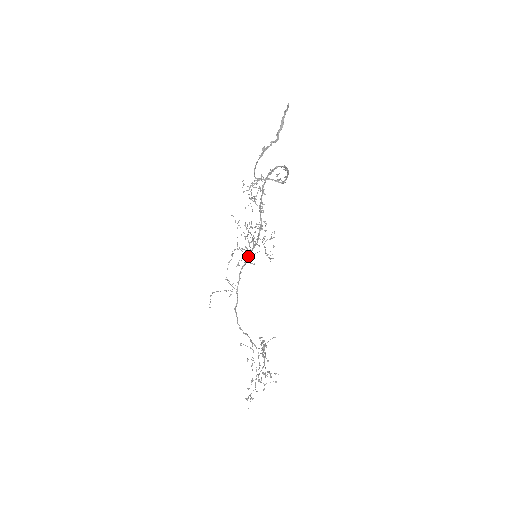
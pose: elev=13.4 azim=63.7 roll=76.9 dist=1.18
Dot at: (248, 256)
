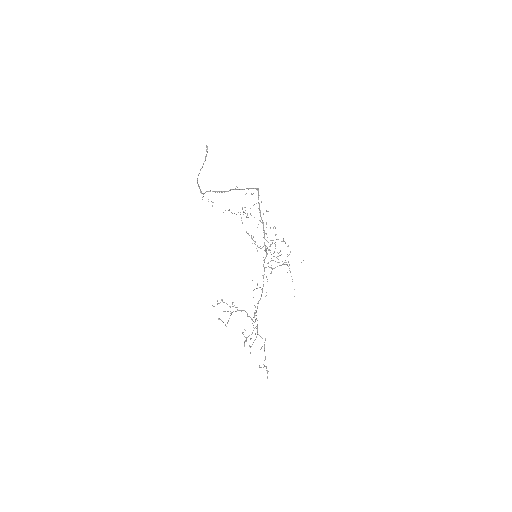
Dot at: (264, 261)
